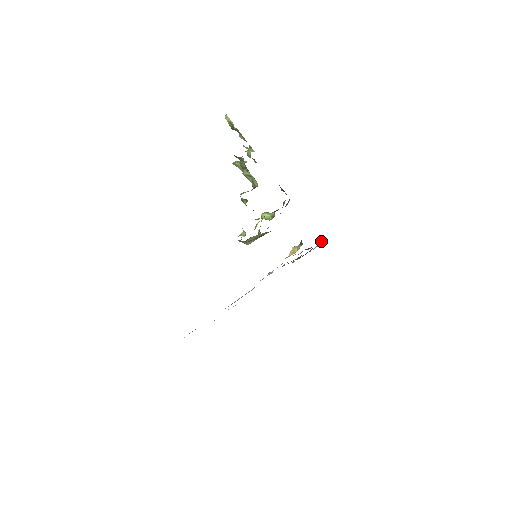
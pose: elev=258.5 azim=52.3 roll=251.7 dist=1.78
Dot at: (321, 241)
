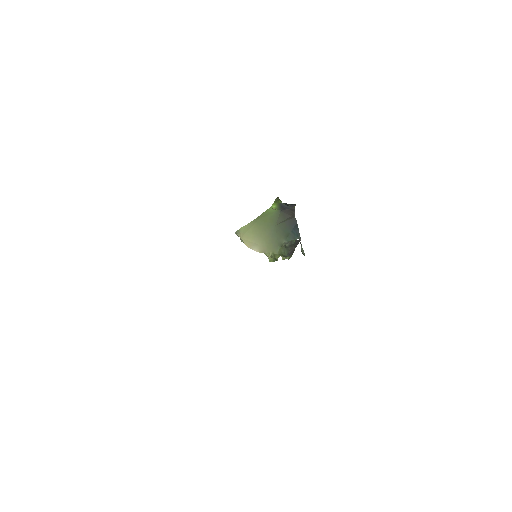
Dot at: occluded
